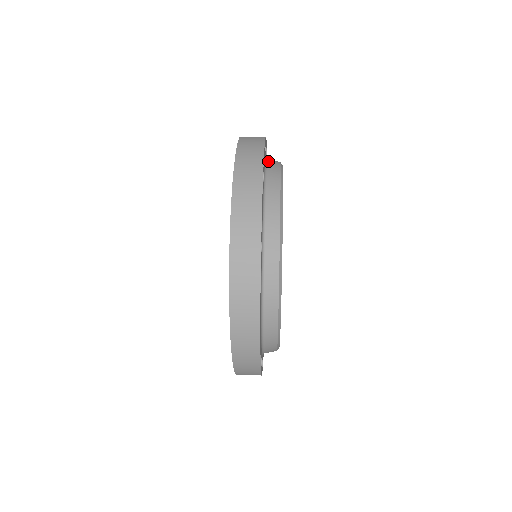
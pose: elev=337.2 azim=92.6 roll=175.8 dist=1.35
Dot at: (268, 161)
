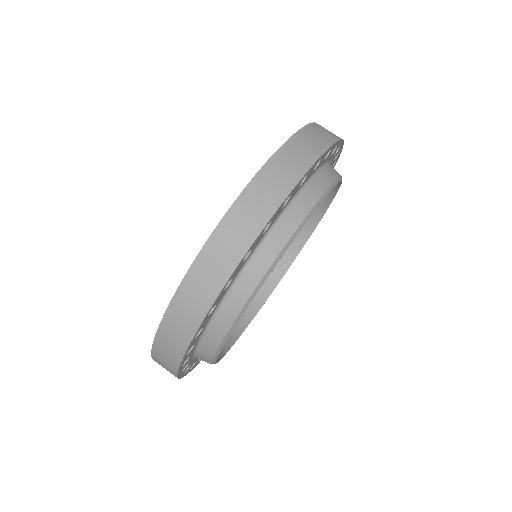
Dot at: (308, 185)
